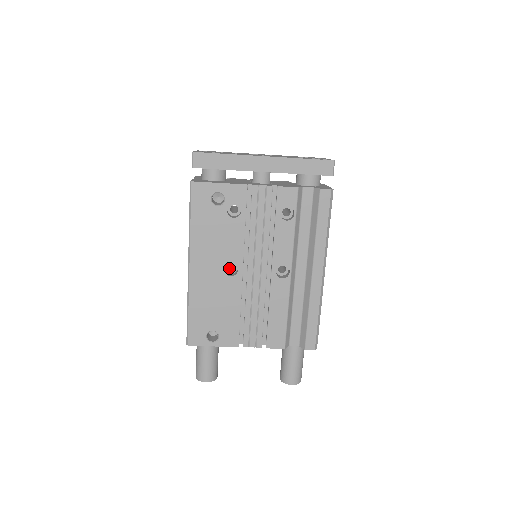
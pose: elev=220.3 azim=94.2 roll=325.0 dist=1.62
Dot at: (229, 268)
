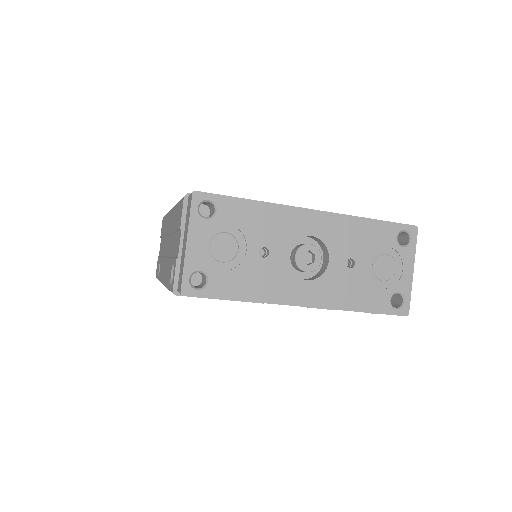
Dot at: occluded
